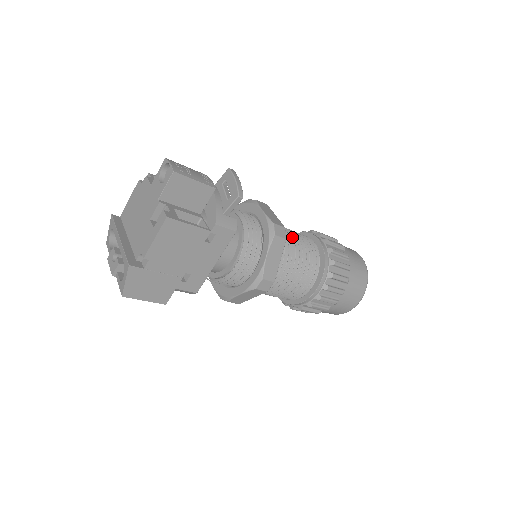
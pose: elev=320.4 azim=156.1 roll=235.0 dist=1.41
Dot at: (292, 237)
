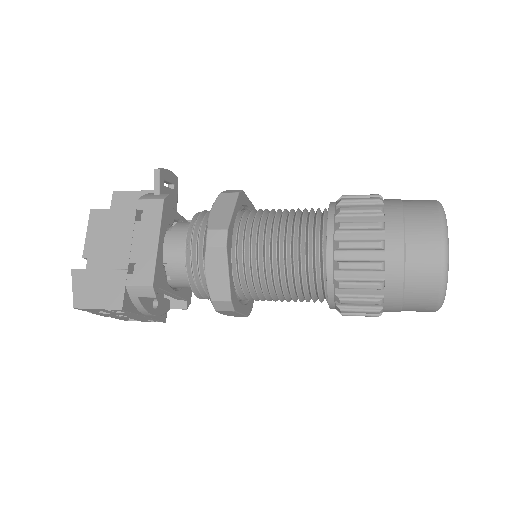
Dot at: occluded
